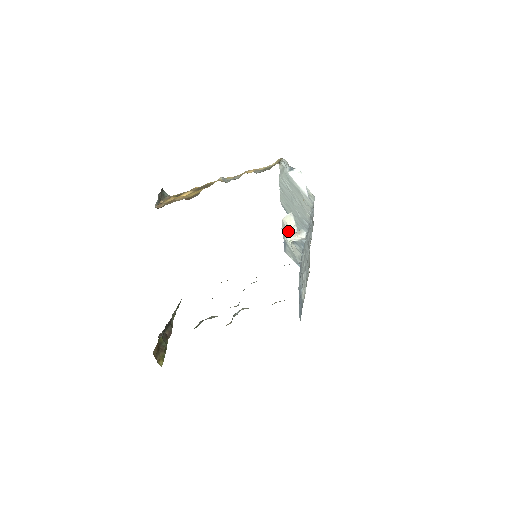
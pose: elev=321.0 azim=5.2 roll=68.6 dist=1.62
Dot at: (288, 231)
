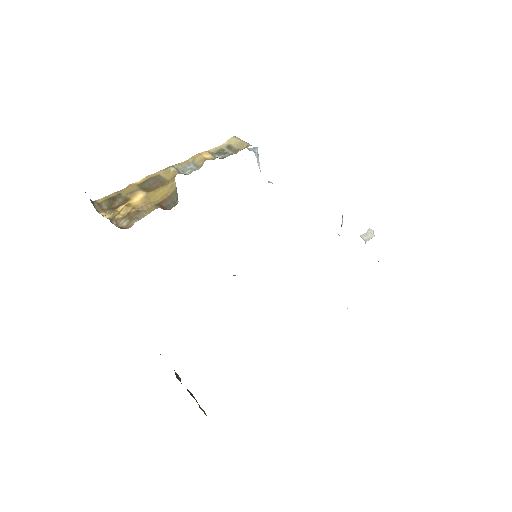
Dot at: occluded
